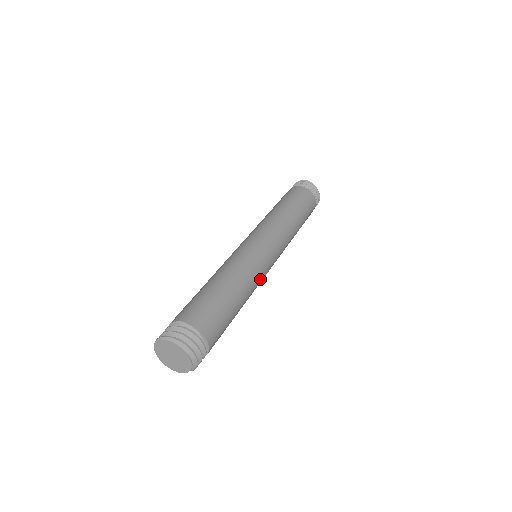
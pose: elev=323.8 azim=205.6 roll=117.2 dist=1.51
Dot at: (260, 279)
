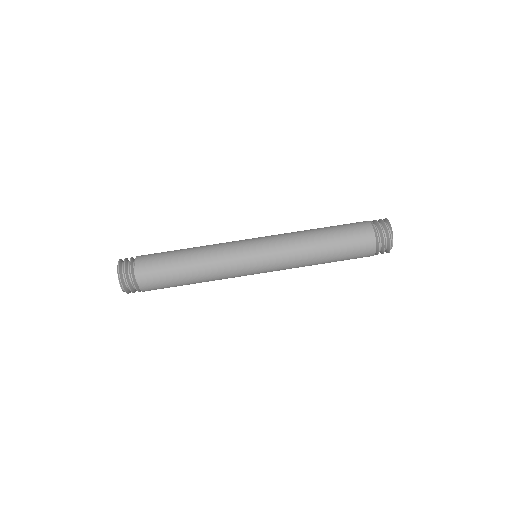
Dot at: (230, 273)
